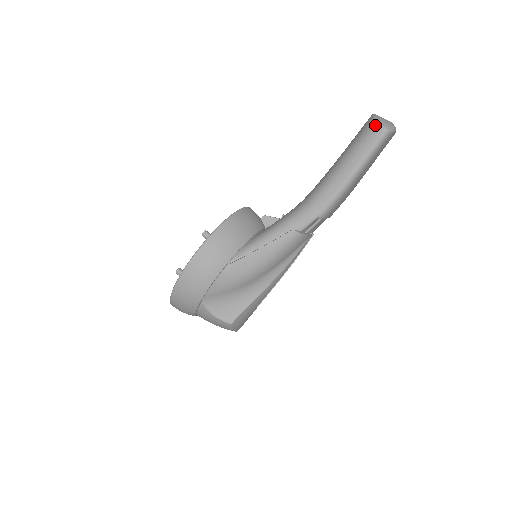
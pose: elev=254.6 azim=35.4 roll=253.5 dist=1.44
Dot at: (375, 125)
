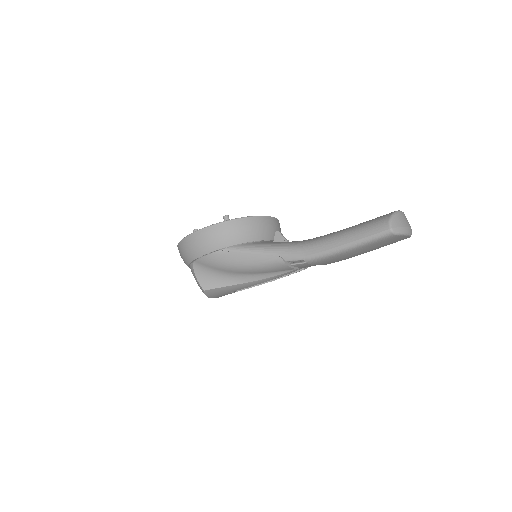
Dot at: (386, 221)
